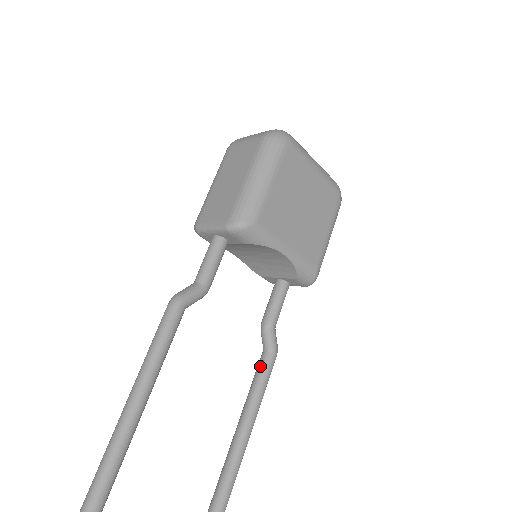
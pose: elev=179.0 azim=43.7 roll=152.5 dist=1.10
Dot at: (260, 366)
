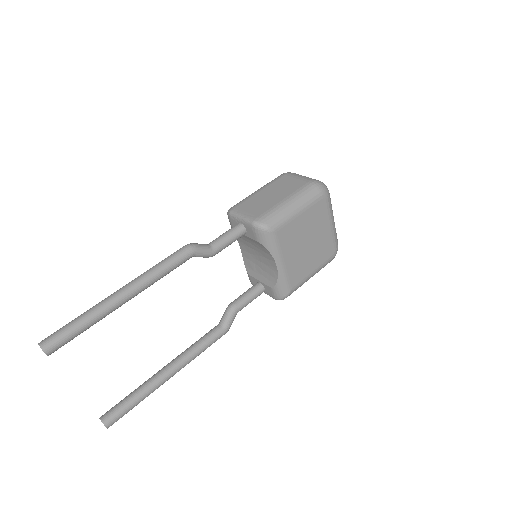
Dot at: (210, 332)
